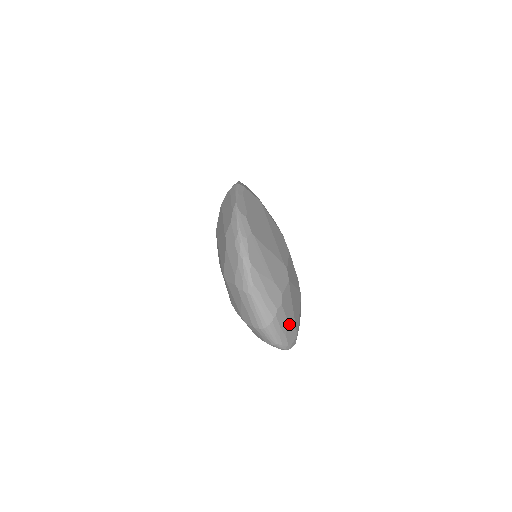
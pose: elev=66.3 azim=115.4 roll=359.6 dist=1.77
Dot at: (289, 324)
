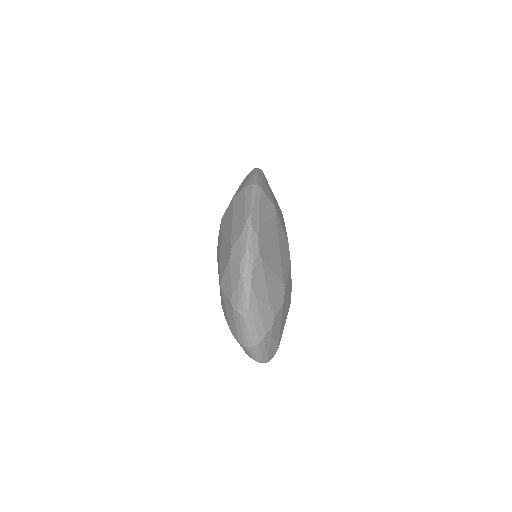
Dot at: (273, 342)
